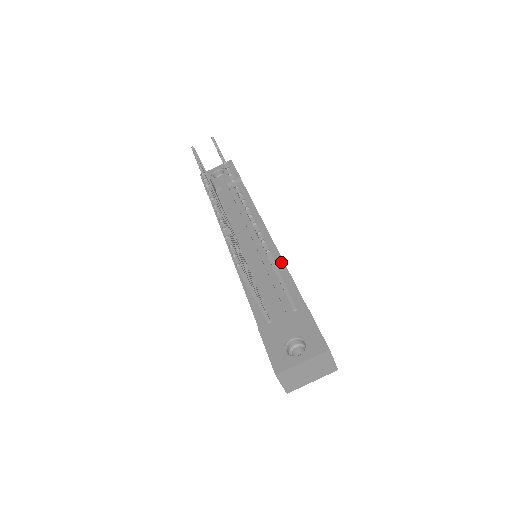
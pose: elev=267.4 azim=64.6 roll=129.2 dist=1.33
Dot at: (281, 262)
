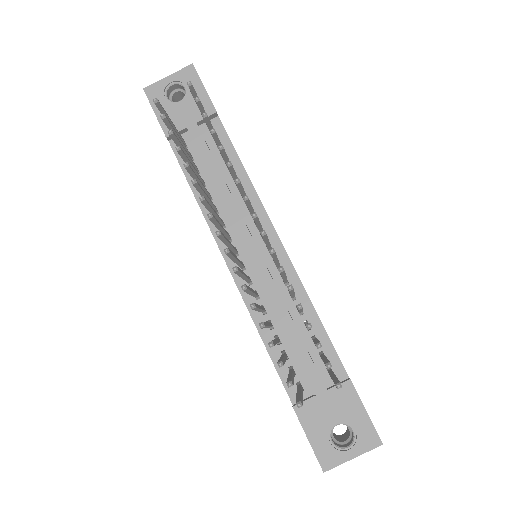
Dot at: (304, 295)
